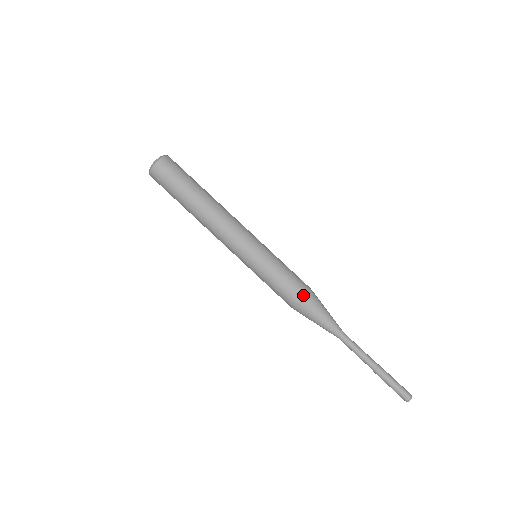
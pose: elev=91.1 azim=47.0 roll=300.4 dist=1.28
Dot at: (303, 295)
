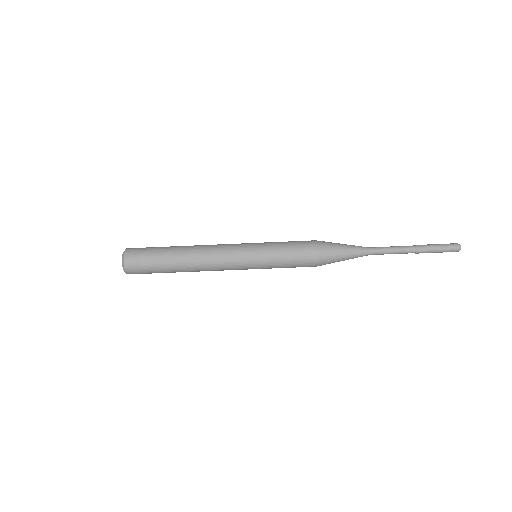
Dot at: (315, 250)
